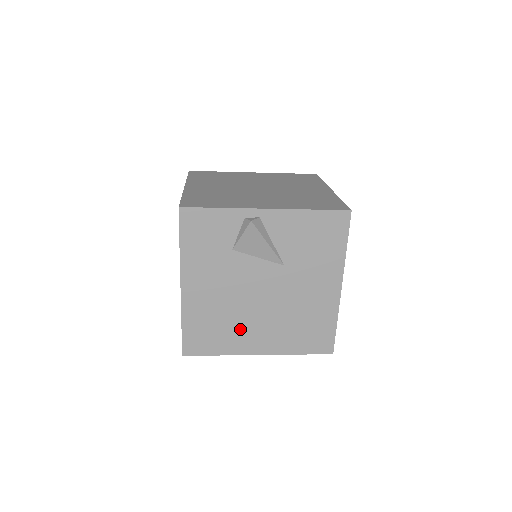
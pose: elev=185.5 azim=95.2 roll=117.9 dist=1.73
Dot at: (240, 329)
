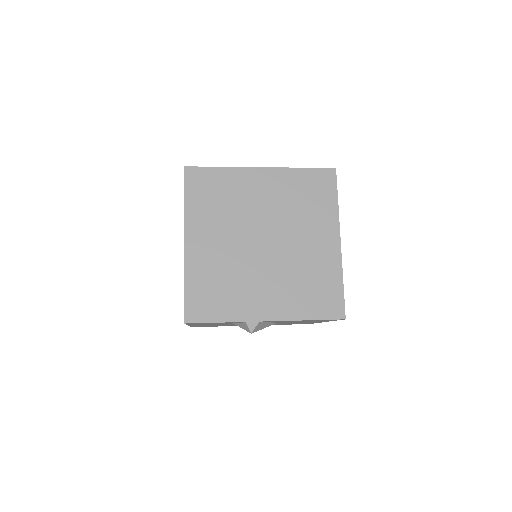
Dot at: occluded
